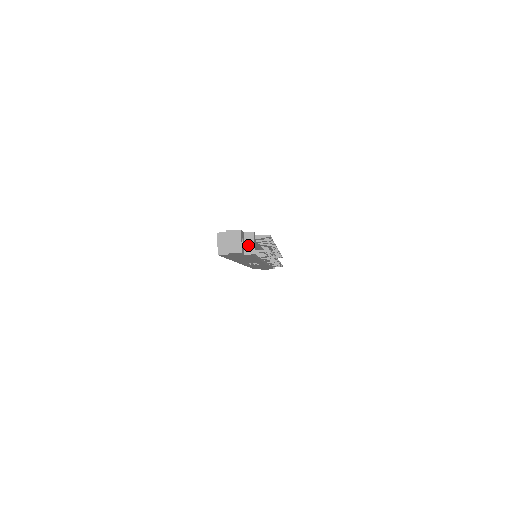
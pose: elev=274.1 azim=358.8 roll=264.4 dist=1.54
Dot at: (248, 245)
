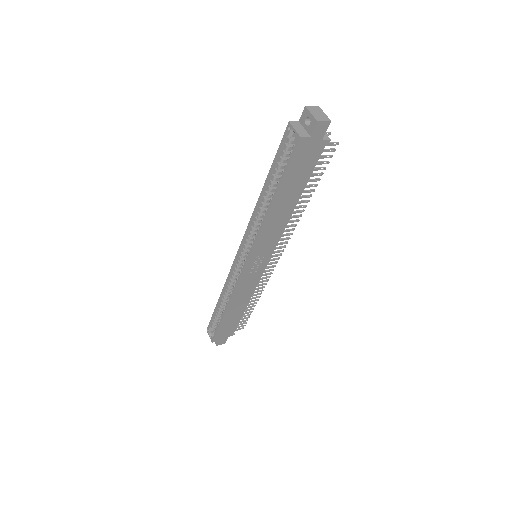
Dot at: occluded
